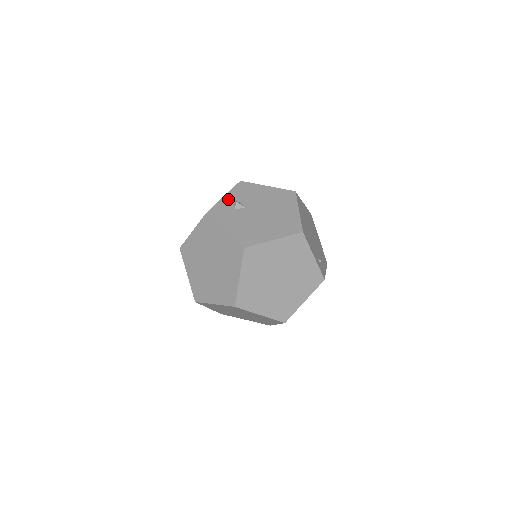
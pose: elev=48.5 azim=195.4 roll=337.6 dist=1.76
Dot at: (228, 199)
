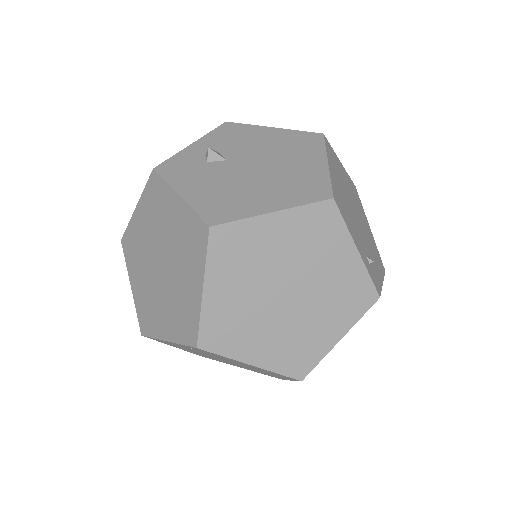
Dot at: (198, 147)
